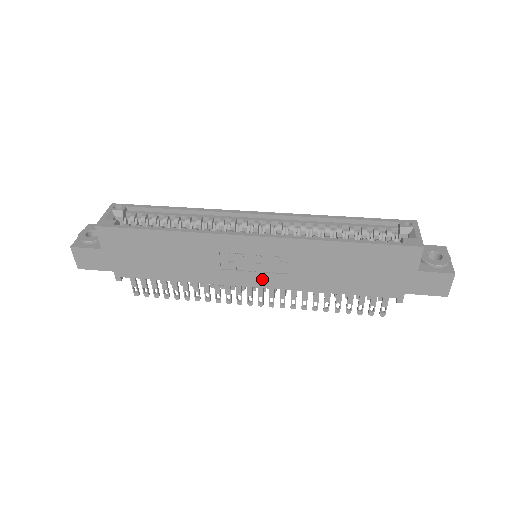
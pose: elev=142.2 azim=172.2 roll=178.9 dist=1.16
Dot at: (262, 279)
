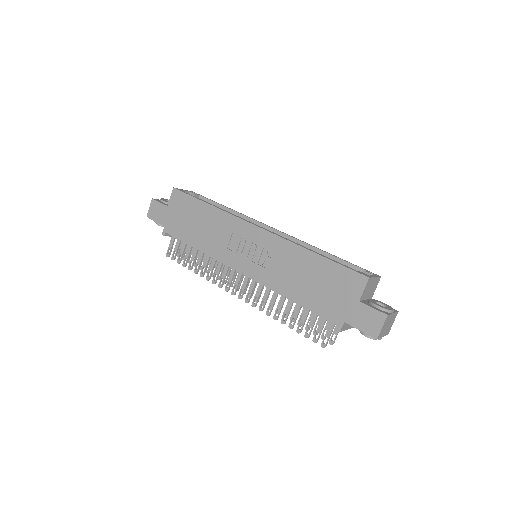
Dot at: (249, 267)
